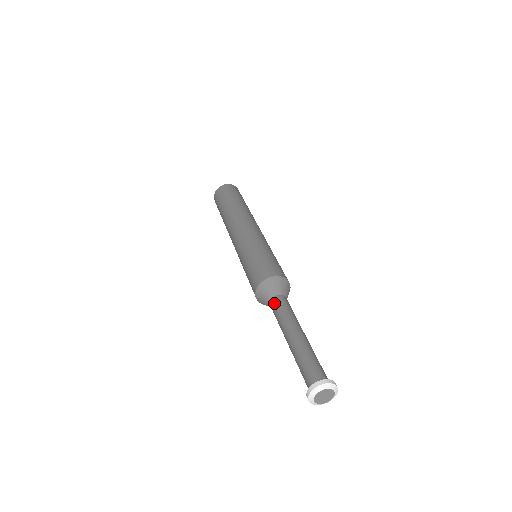
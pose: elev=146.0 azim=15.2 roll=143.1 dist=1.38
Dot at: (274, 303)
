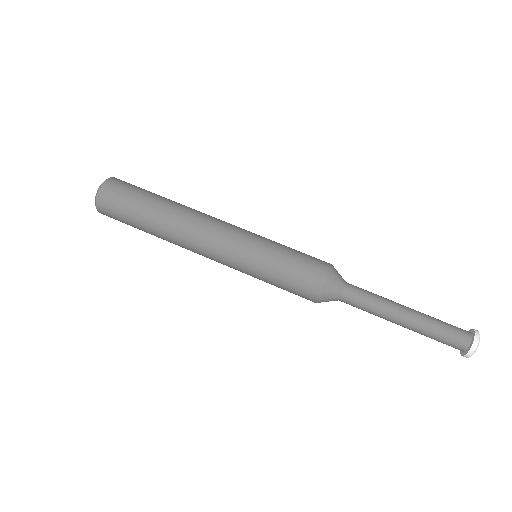
Dot at: (348, 302)
